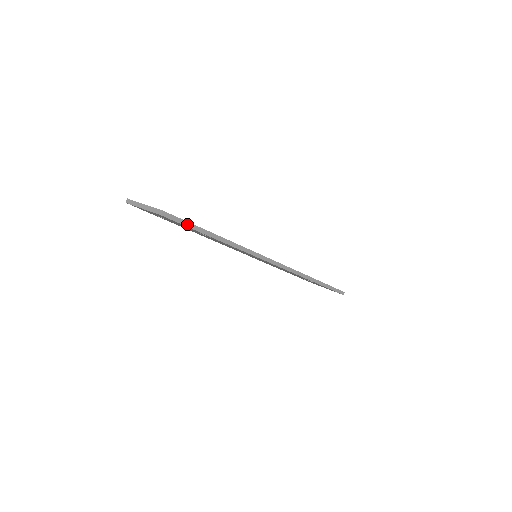
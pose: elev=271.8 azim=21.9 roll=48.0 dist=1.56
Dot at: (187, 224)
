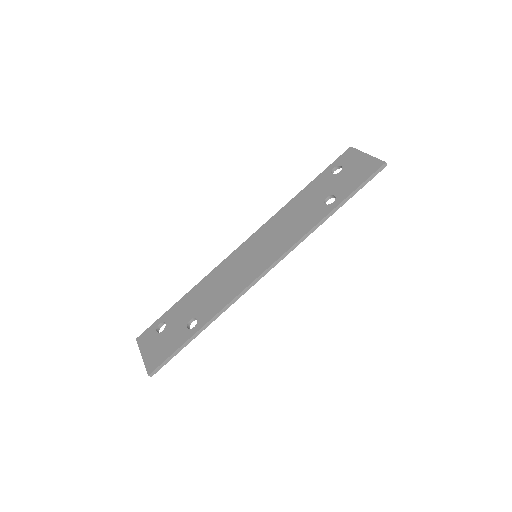
Dot at: (171, 357)
